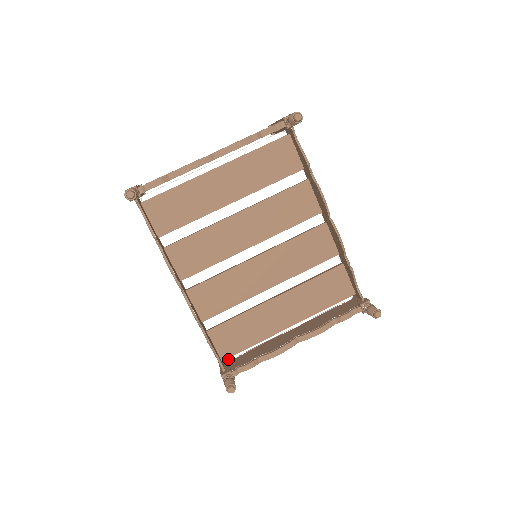
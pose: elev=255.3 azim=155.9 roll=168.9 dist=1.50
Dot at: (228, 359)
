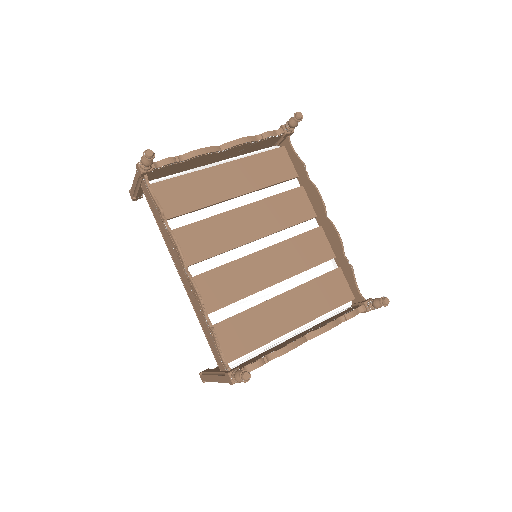
Dot at: (230, 365)
